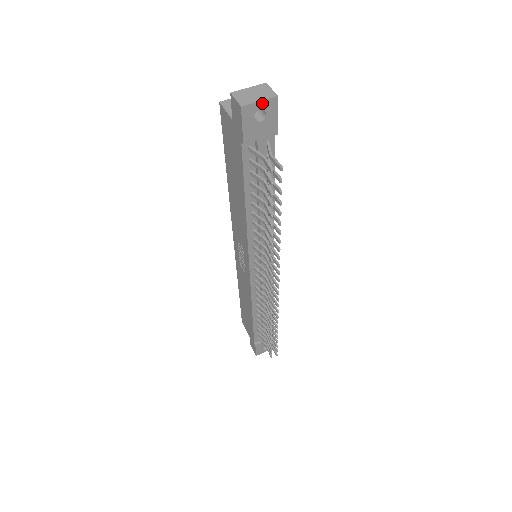
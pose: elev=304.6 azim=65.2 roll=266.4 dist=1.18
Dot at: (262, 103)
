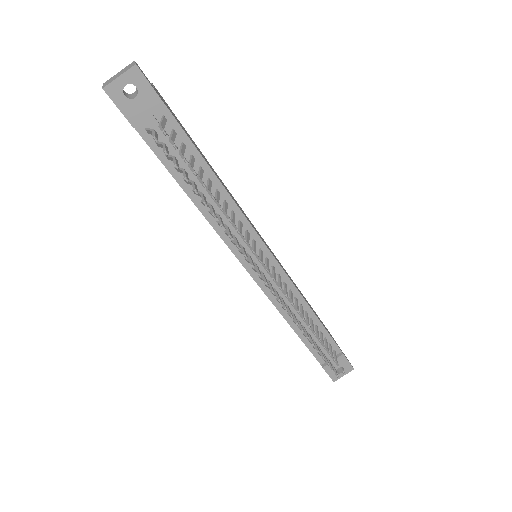
Dot at: (123, 77)
